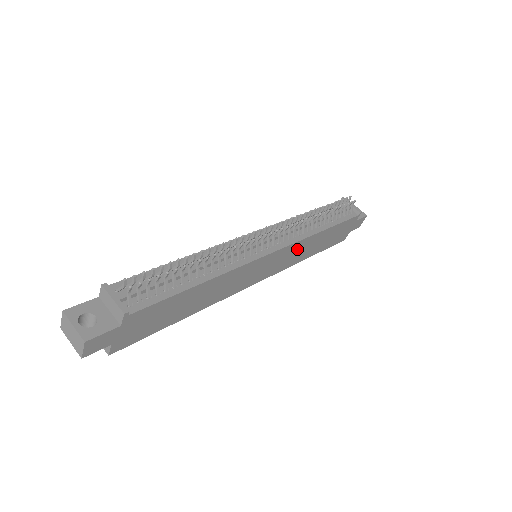
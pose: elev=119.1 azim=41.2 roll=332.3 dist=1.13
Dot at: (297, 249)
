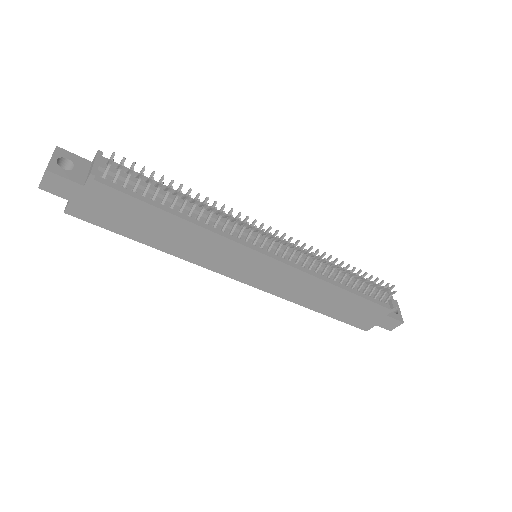
Dot at: (300, 282)
